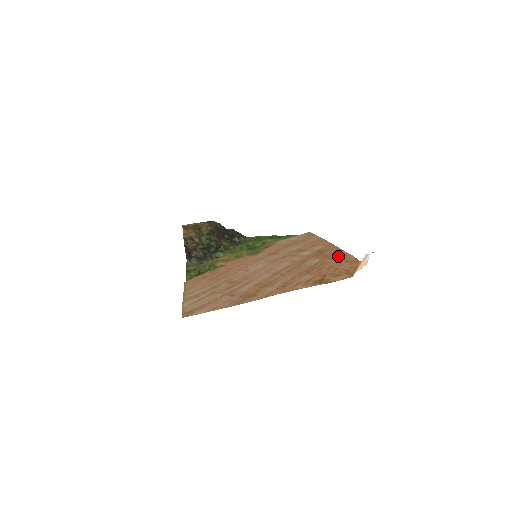
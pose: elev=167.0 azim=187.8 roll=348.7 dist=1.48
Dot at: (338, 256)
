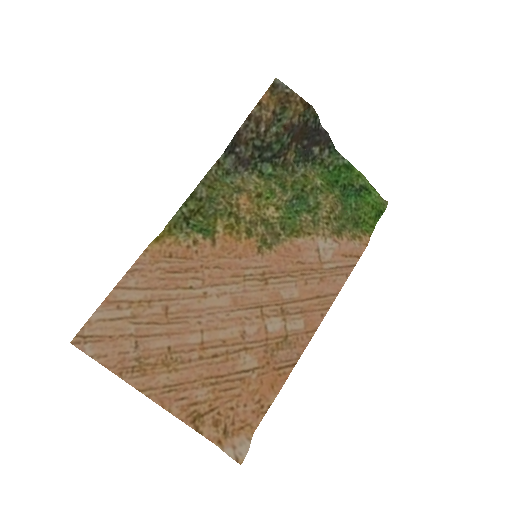
Dot at: (271, 380)
